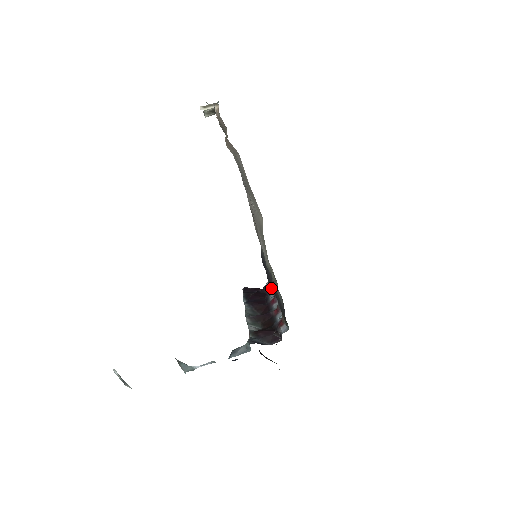
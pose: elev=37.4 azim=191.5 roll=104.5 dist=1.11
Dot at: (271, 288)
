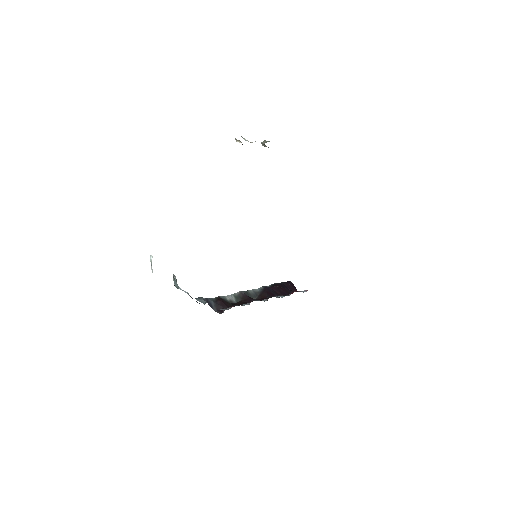
Dot at: occluded
